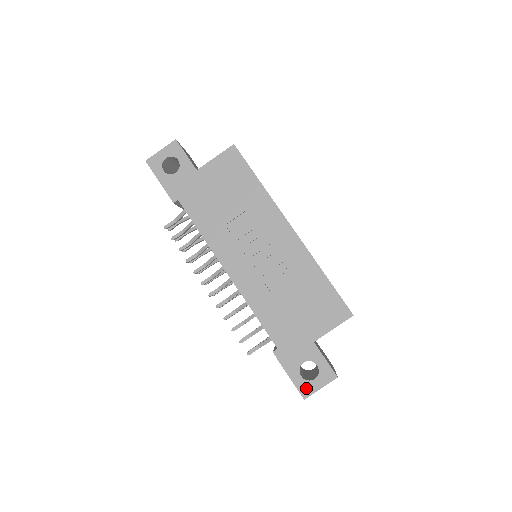
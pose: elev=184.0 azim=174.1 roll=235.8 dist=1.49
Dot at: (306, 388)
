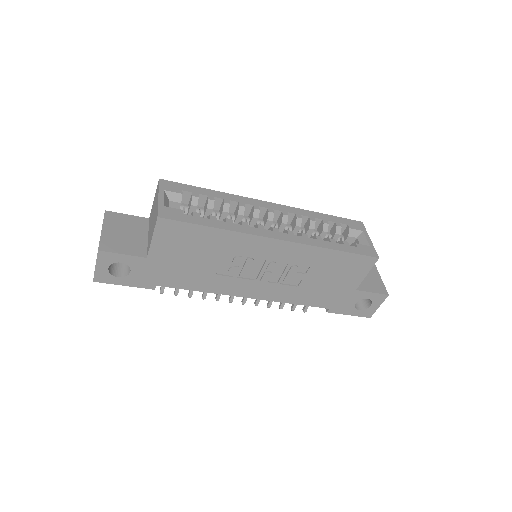
Dot at: (367, 313)
